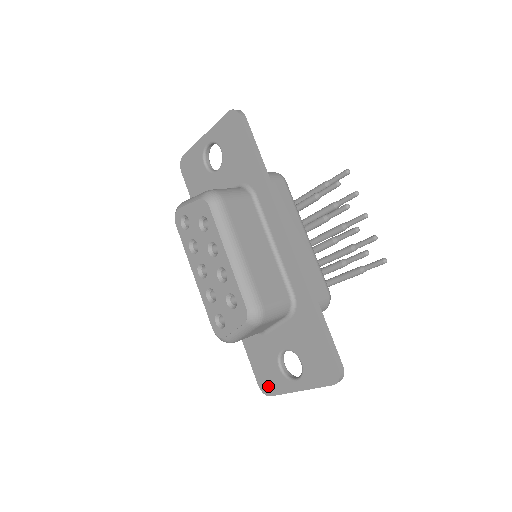
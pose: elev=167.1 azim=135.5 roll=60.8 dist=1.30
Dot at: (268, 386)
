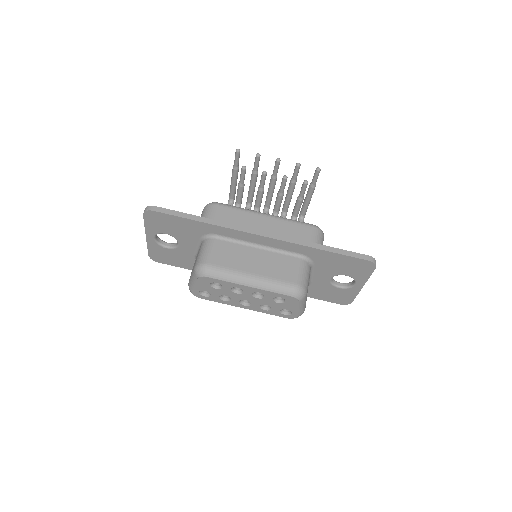
Dot at: (345, 300)
